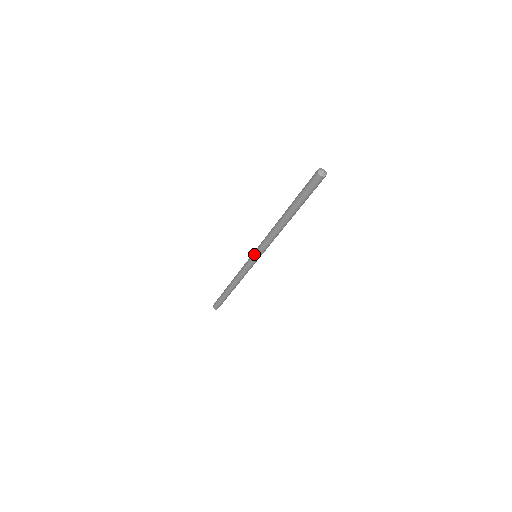
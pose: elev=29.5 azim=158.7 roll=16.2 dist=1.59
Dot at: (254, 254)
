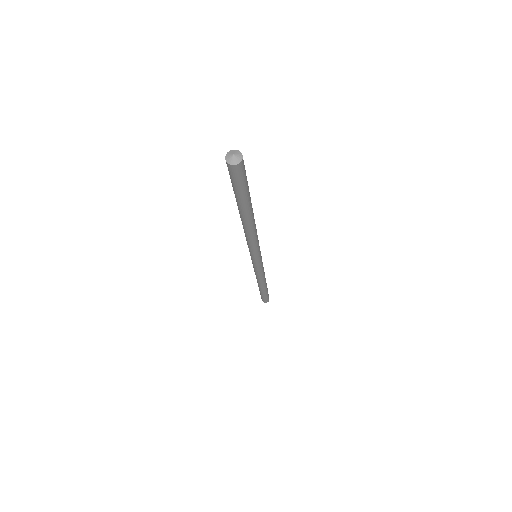
Dot at: (251, 257)
